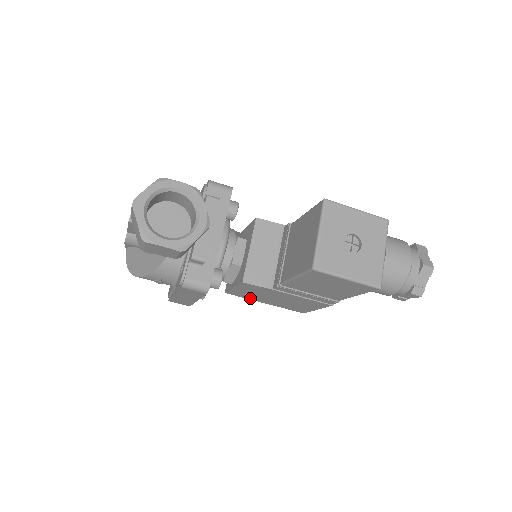
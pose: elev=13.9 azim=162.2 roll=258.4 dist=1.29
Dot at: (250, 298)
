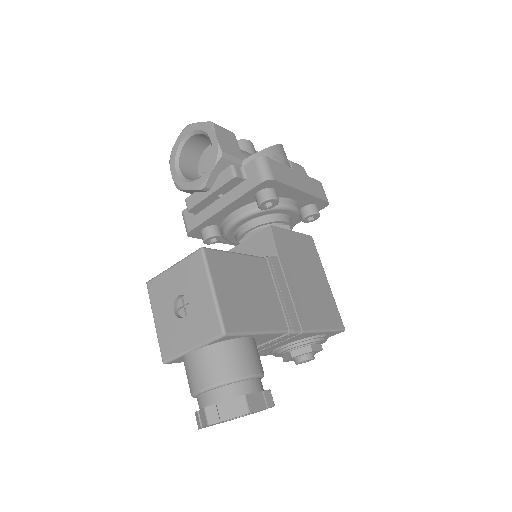
Dot at: occluded
